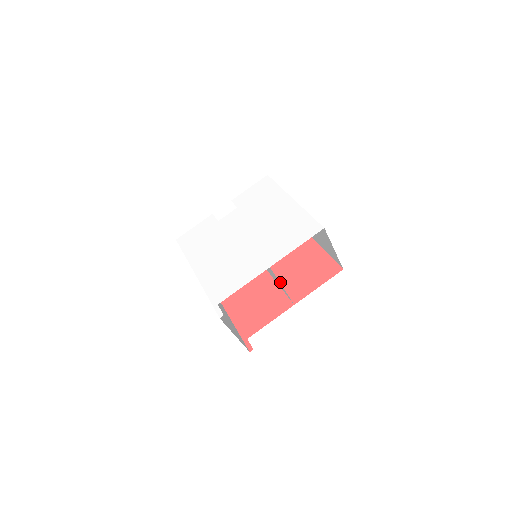
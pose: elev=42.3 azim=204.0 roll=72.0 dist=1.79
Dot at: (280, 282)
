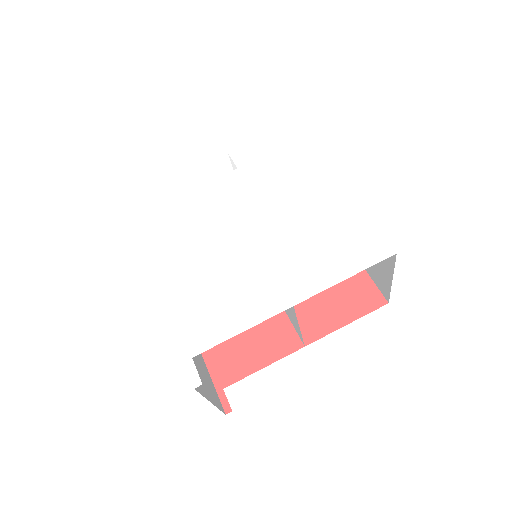
Dot at: occluded
